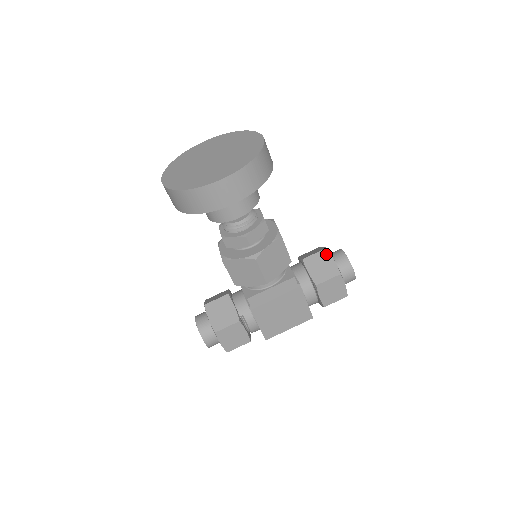
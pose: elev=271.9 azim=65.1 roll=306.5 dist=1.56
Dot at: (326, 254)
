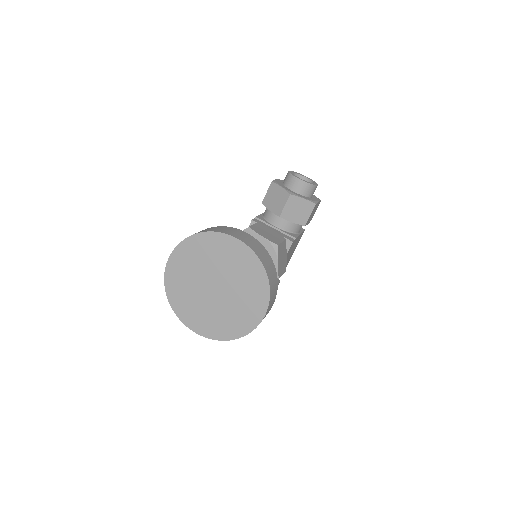
Dot at: (294, 199)
